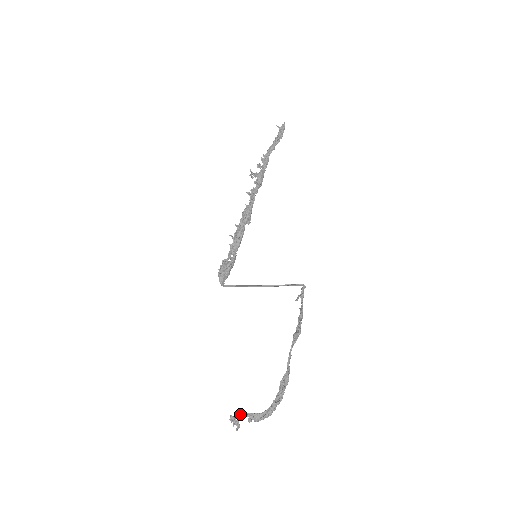
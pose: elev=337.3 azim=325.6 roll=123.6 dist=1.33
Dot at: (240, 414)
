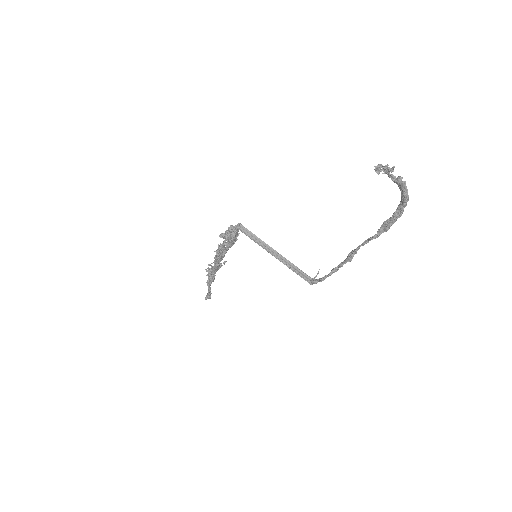
Dot at: occluded
